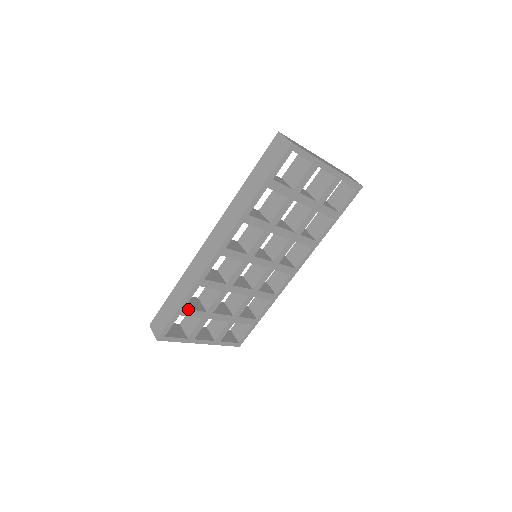
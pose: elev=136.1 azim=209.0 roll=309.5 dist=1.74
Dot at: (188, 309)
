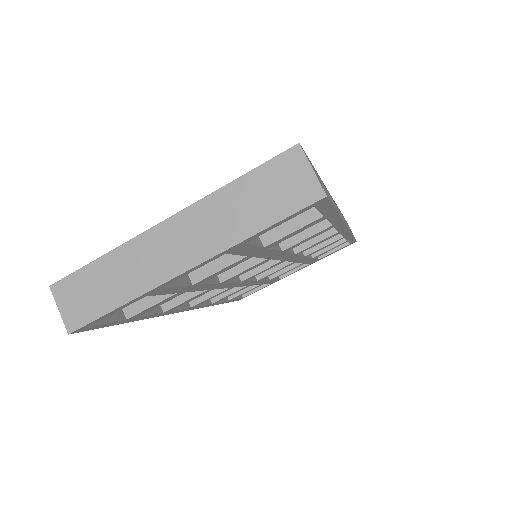
Dot at: (234, 297)
